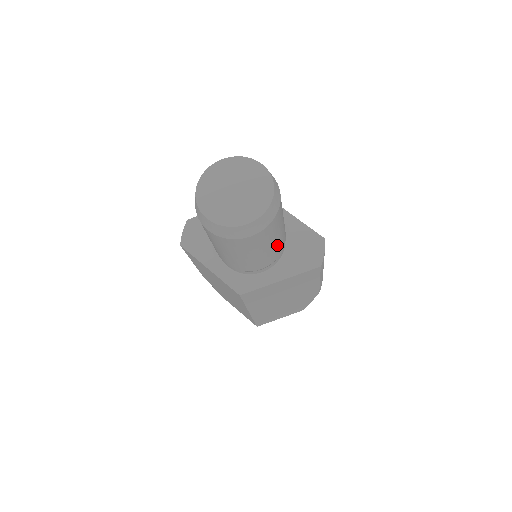
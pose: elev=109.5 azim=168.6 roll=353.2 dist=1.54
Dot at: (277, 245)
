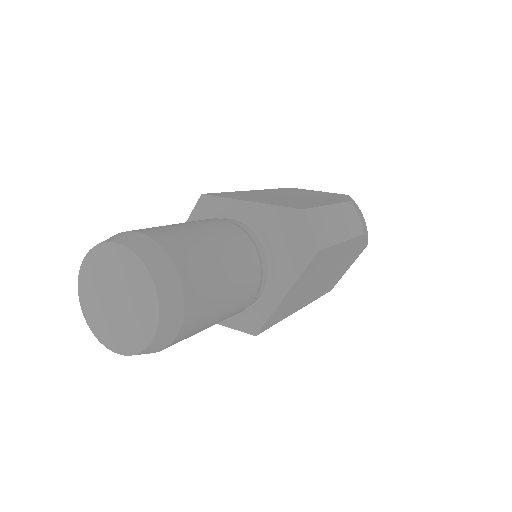
Dot at: (239, 281)
